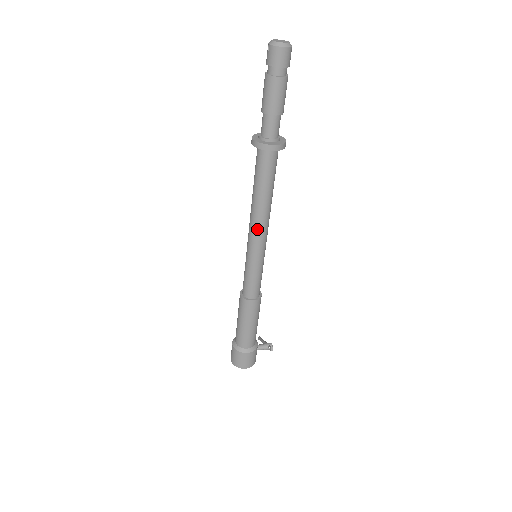
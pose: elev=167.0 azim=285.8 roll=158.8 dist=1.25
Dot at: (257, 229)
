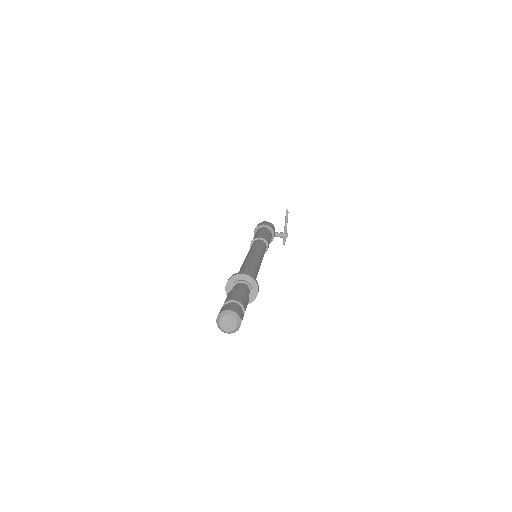
Dot at: occluded
